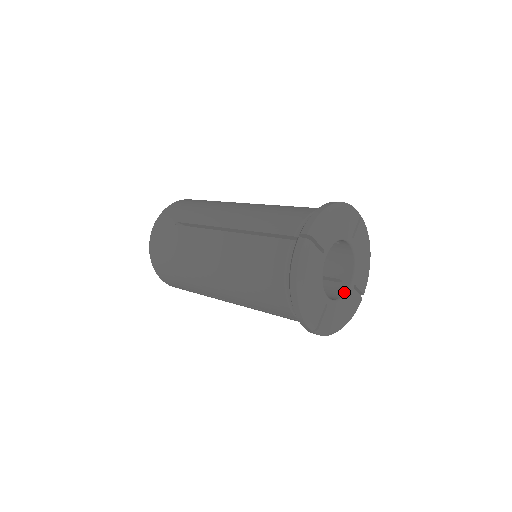
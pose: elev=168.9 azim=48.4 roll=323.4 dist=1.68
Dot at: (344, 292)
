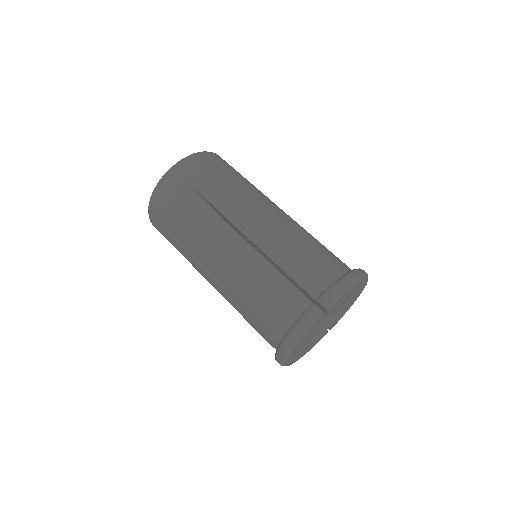
Dot at: (343, 306)
